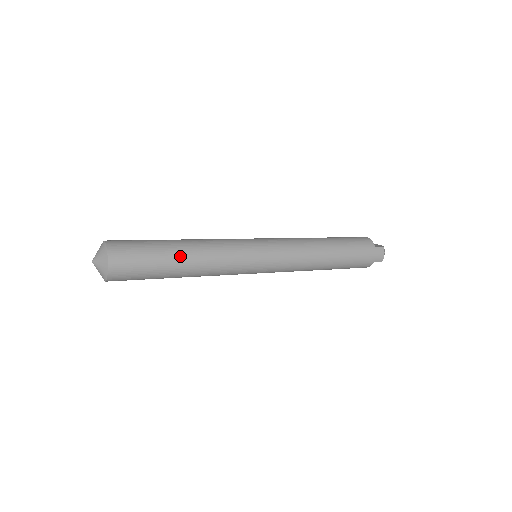
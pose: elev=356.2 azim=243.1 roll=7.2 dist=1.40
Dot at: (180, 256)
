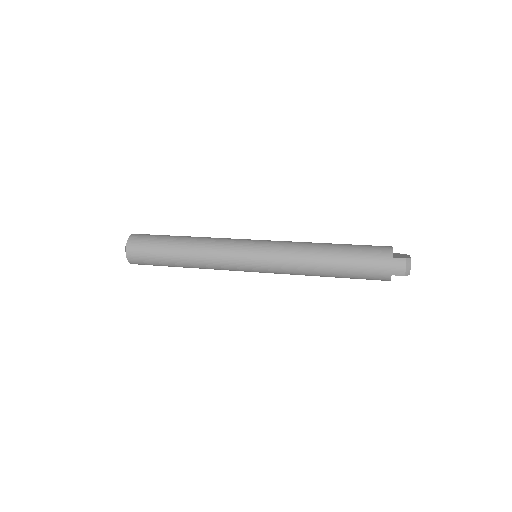
Dot at: (177, 249)
